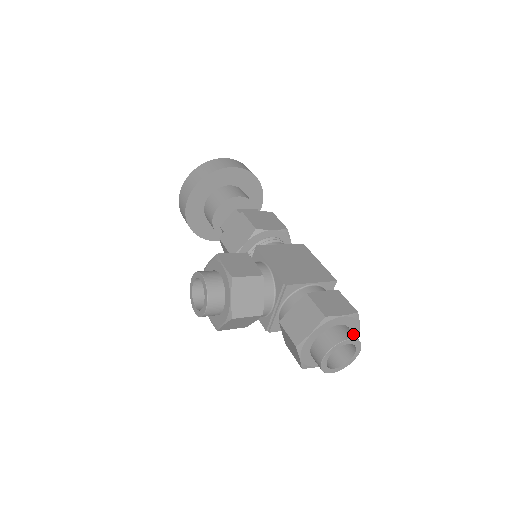
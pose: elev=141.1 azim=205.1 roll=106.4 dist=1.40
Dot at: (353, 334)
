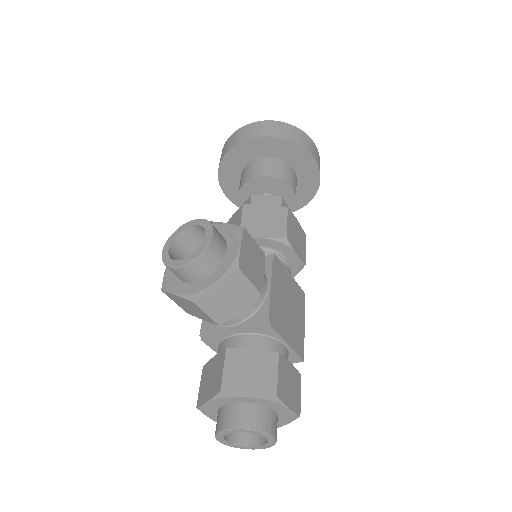
Dot at: occluded
